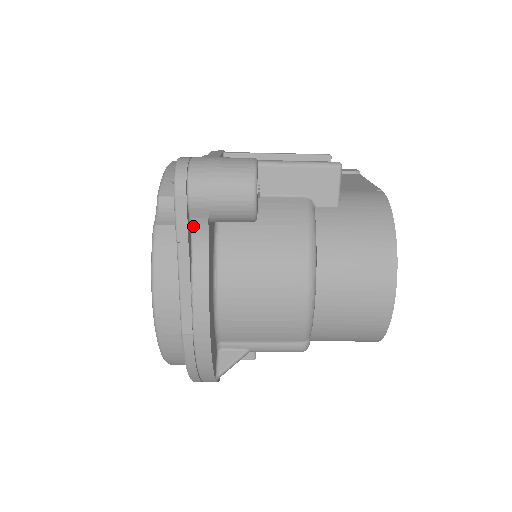
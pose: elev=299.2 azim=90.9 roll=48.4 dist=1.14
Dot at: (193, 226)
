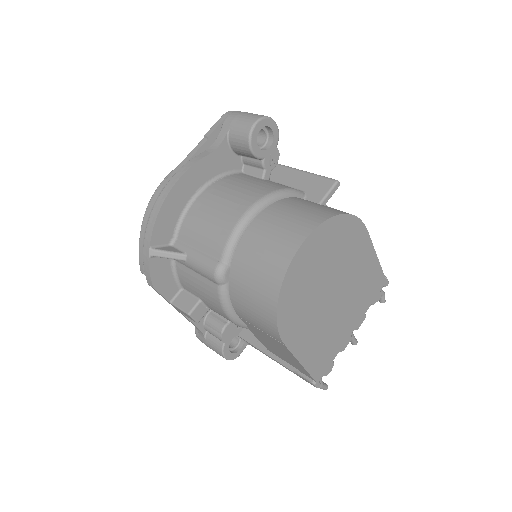
Dot at: (218, 136)
